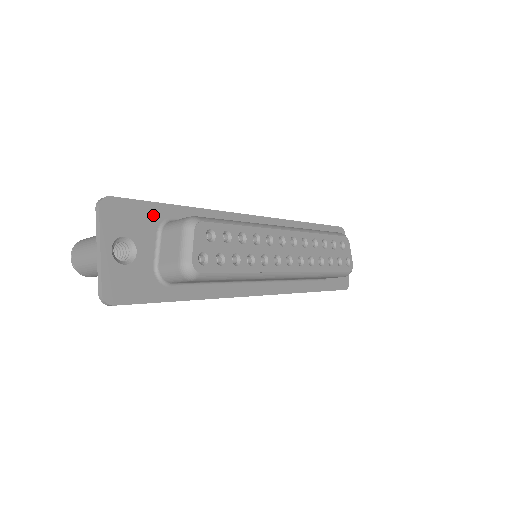
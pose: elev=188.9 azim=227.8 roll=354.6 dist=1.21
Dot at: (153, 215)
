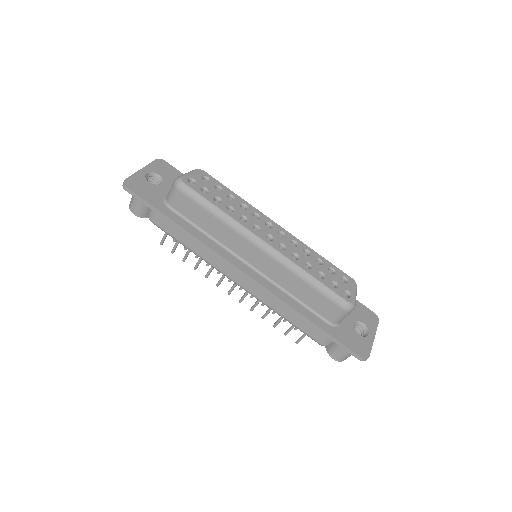
Dot at: occluded
